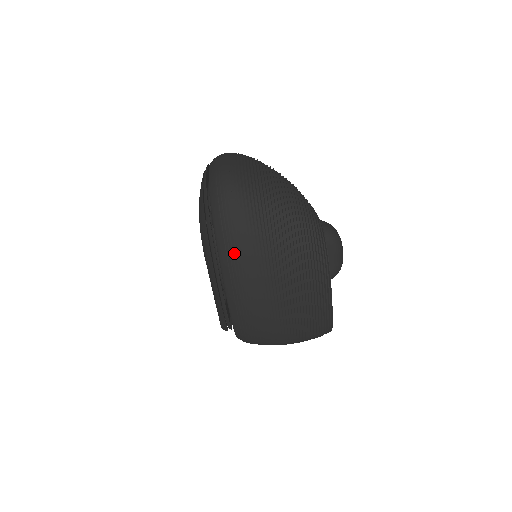
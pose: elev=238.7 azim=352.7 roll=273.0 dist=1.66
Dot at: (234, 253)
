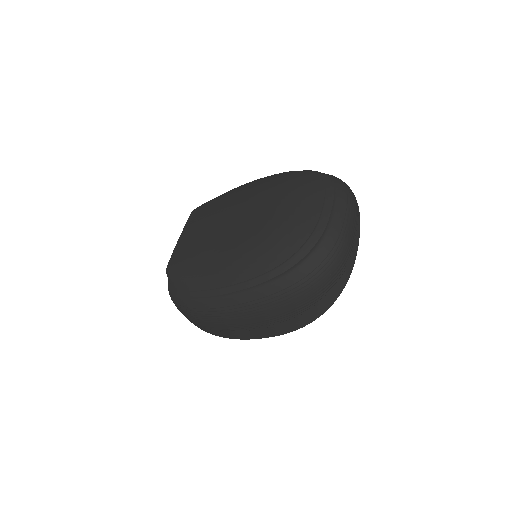
Dot at: (266, 305)
